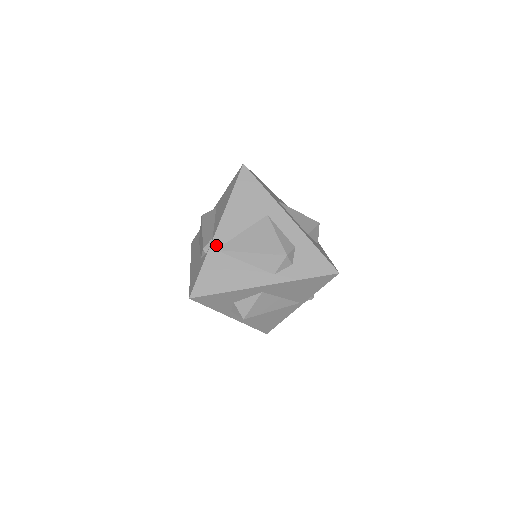
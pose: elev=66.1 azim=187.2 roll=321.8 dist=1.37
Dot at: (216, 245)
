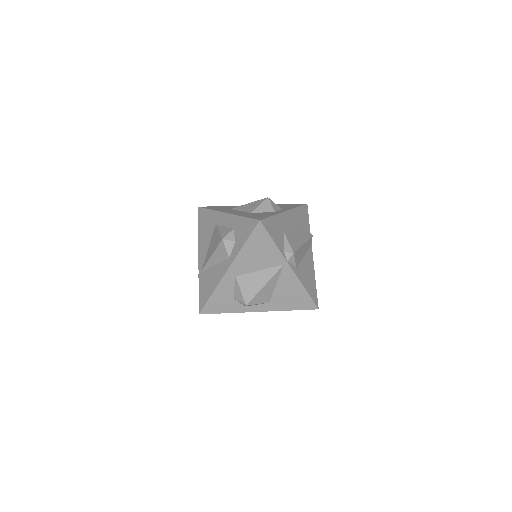
Dot at: (201, 268)
